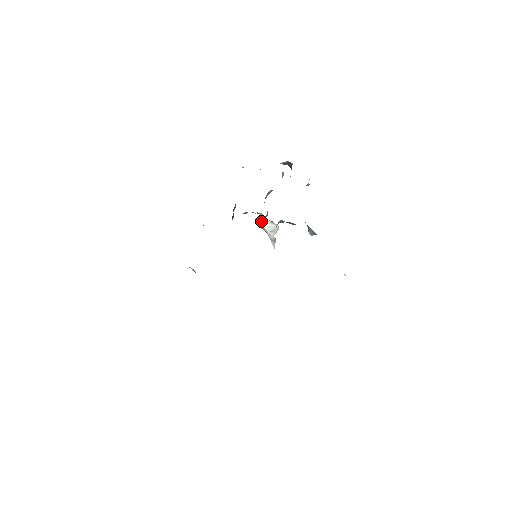
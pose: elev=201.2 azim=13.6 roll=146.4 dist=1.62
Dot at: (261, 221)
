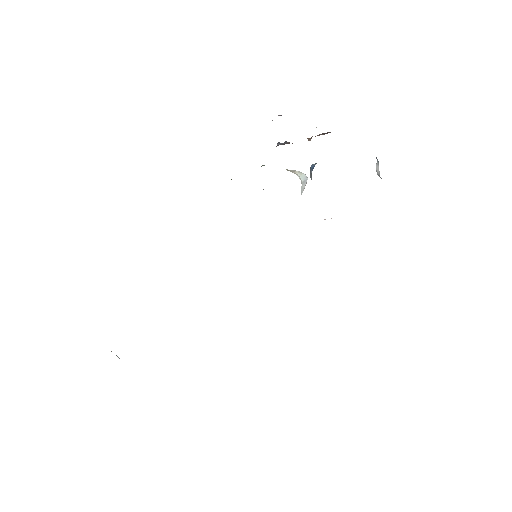
Dot at: (288, 170)
